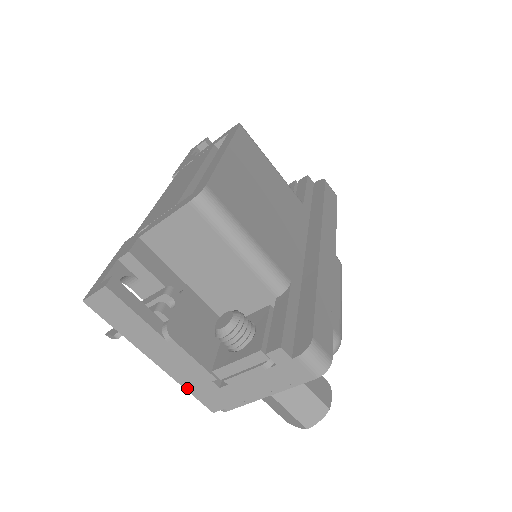
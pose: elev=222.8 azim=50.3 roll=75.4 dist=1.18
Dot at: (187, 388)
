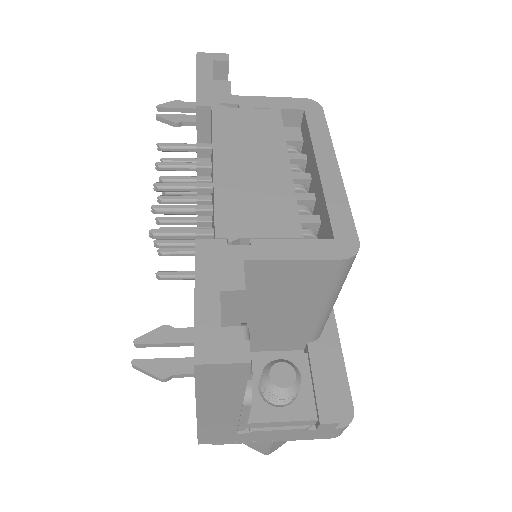
Dot at: (200, 430)
